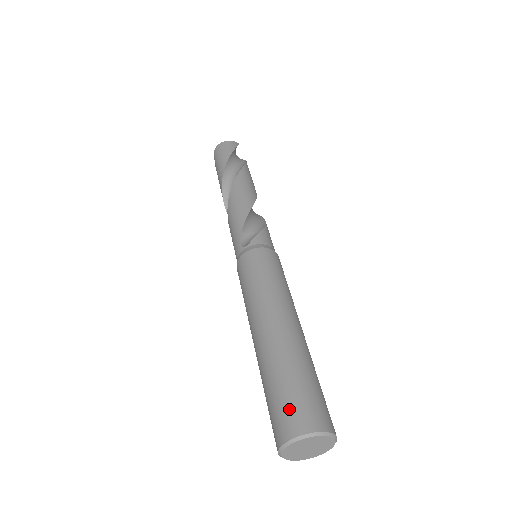
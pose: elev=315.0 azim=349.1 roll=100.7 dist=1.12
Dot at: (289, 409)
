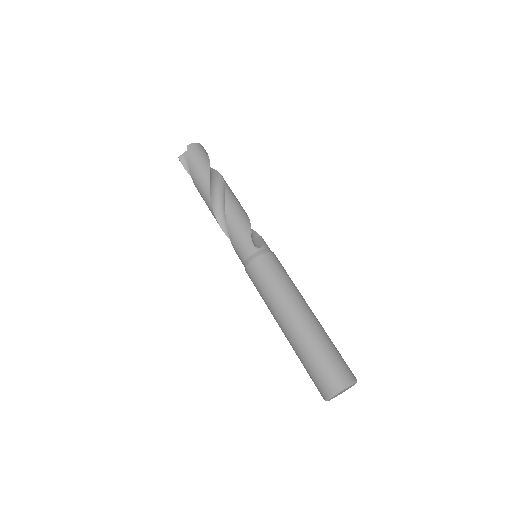
Dot at: (340, 367)
